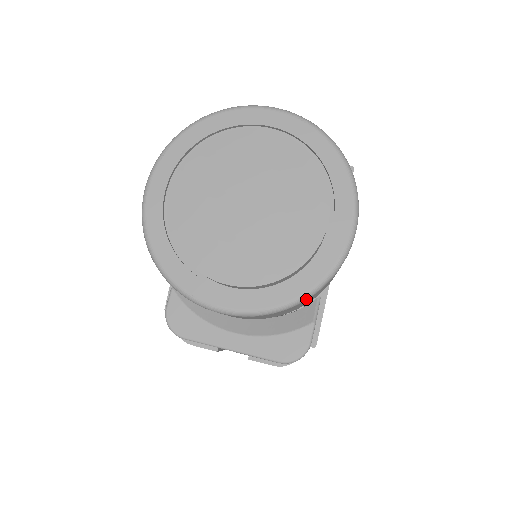
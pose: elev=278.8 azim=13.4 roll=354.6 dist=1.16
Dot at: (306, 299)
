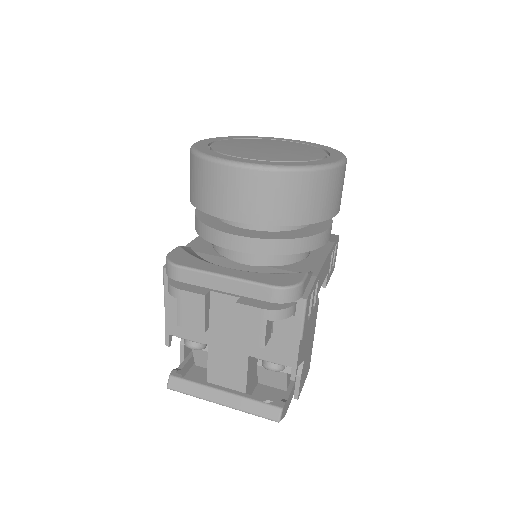
Dot at: (309, 170)
